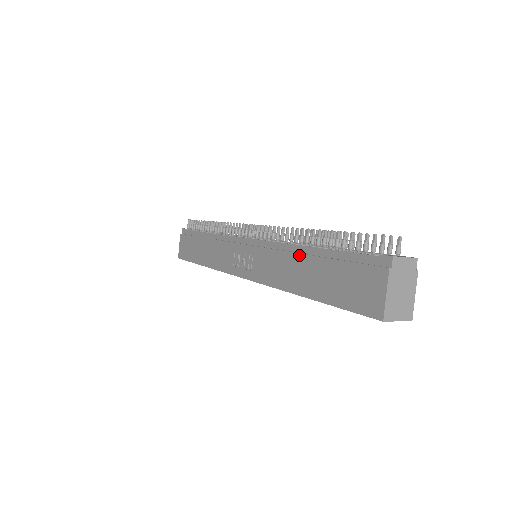
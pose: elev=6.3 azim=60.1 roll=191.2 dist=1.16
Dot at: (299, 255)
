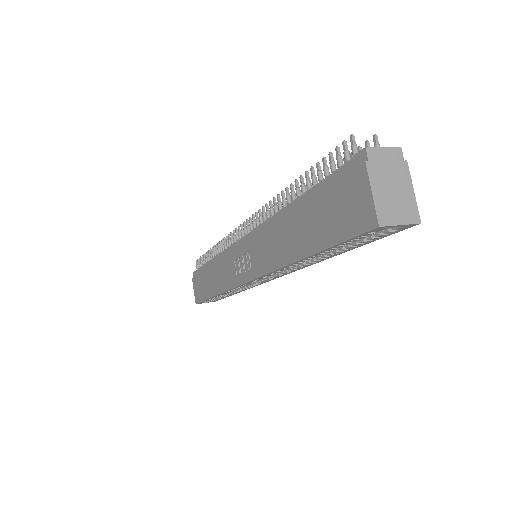
Dot at: (284, 218)
